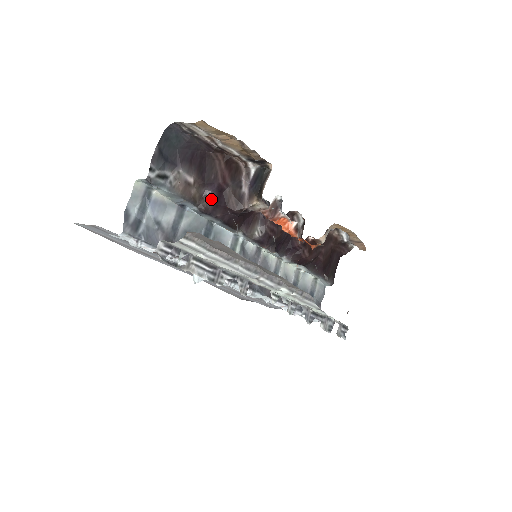
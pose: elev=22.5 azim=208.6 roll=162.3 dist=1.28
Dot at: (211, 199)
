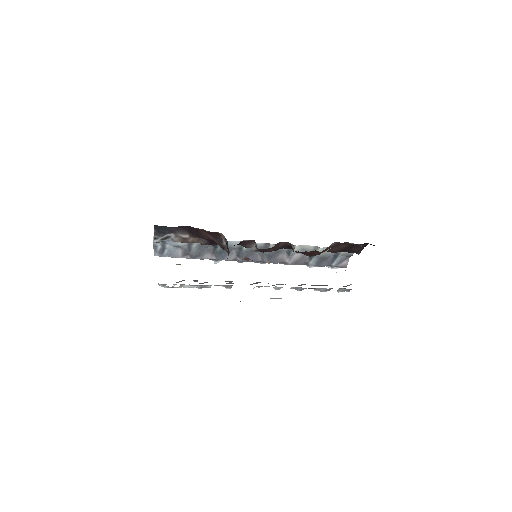
Dot at: (205, 241)
